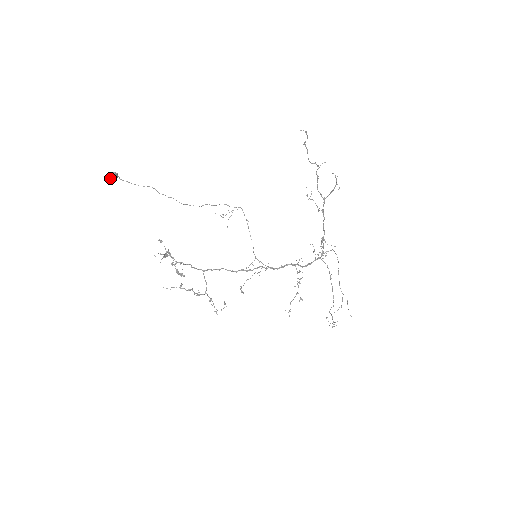
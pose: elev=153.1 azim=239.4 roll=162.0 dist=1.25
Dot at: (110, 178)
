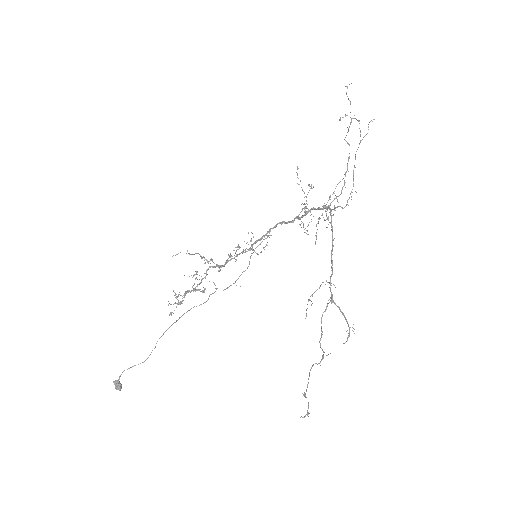
Dot at: (119, 387)
